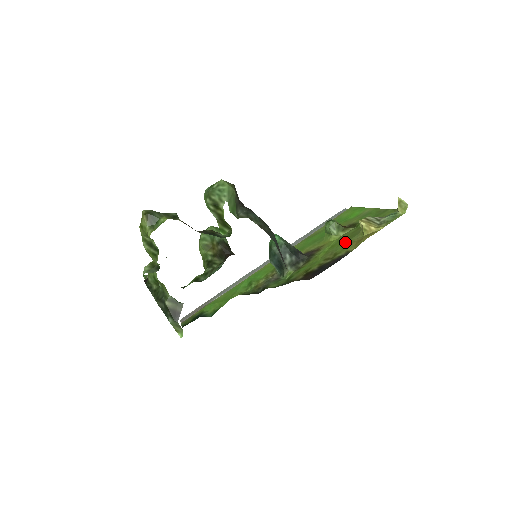
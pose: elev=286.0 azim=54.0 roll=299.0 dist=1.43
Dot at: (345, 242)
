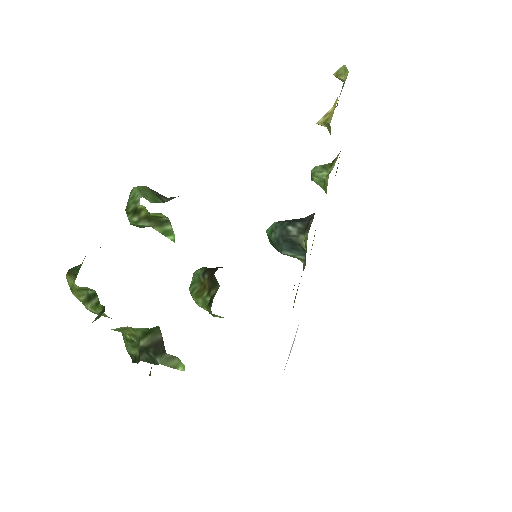
Dot at: occluded
